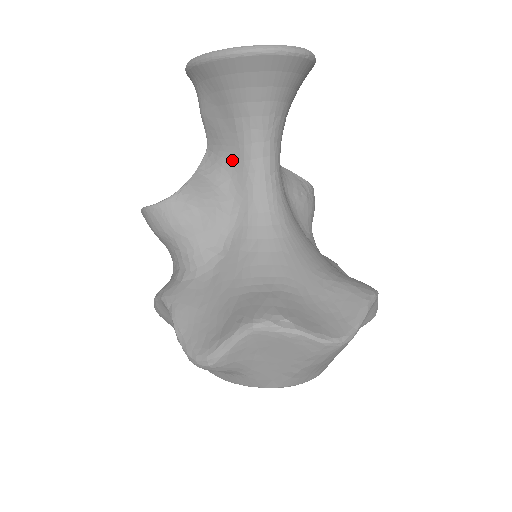
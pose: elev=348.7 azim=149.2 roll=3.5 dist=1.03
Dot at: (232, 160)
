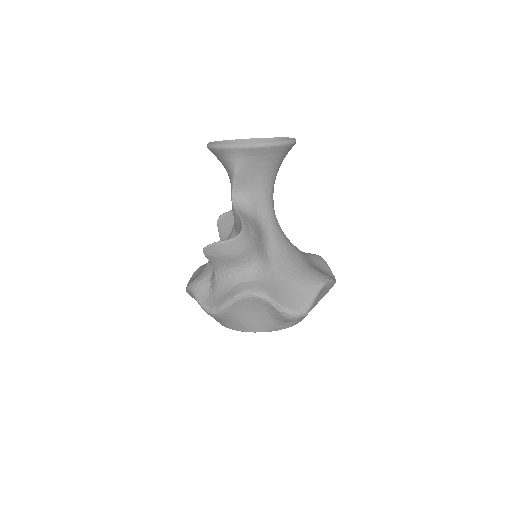
Dot at: (257, 201)
